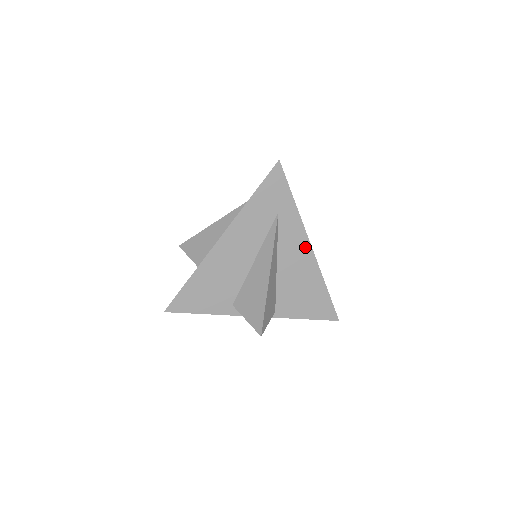
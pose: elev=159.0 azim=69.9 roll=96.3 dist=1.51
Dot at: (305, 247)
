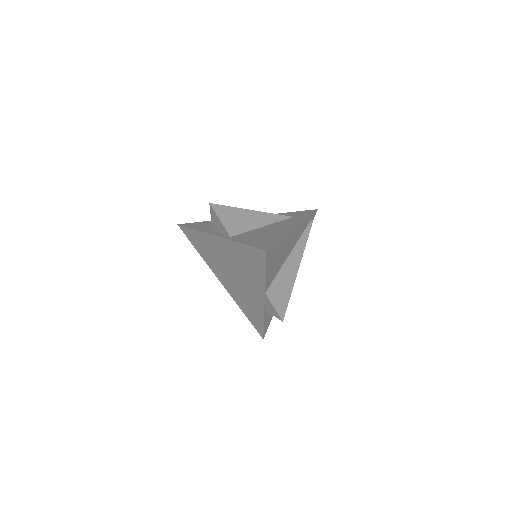
Dot at: (292, 226)
